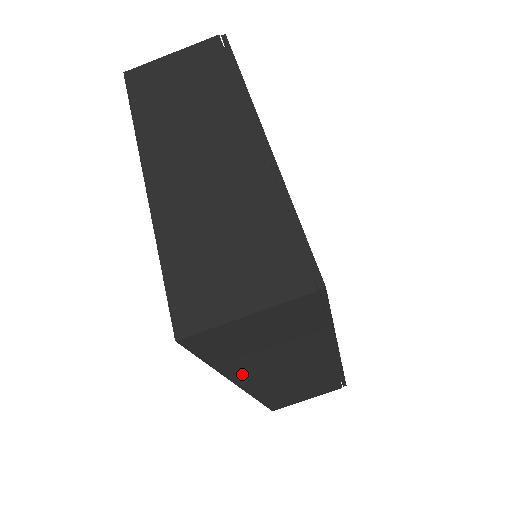
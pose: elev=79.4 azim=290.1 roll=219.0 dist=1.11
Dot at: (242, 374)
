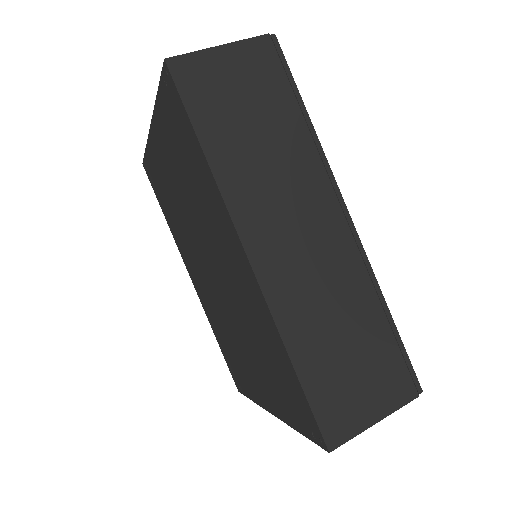
Dot at: (240, 200)
